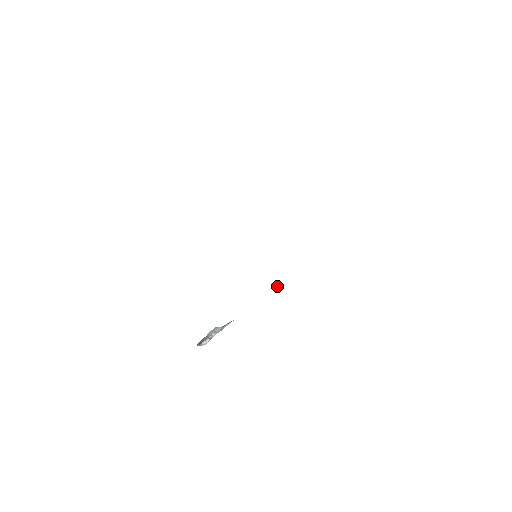
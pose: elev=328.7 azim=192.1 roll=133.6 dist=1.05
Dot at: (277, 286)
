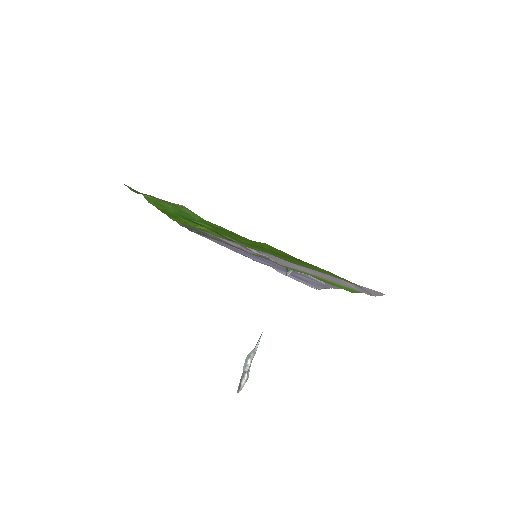
Dot at: (286, 269)
